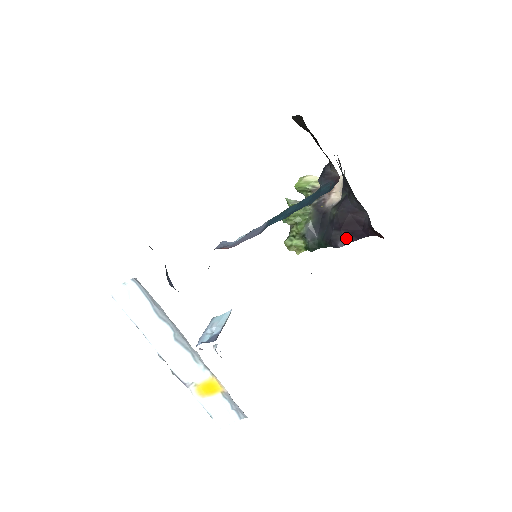
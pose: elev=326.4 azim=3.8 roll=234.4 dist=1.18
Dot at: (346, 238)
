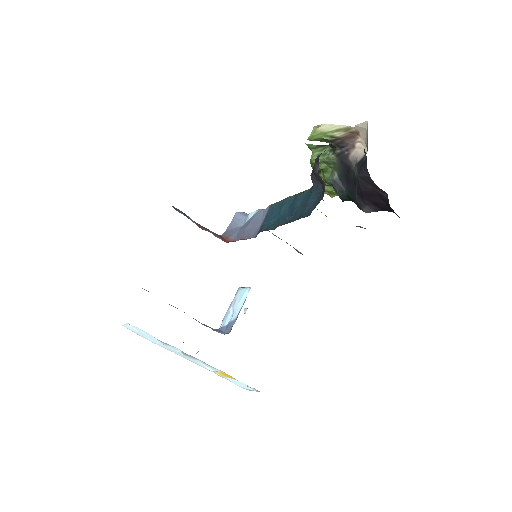
Dot at: (370, 207)
